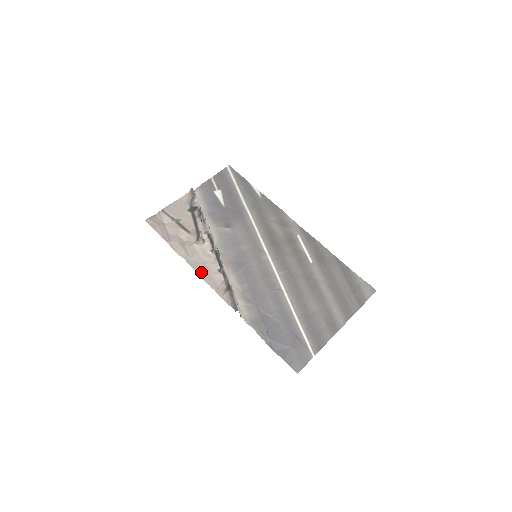
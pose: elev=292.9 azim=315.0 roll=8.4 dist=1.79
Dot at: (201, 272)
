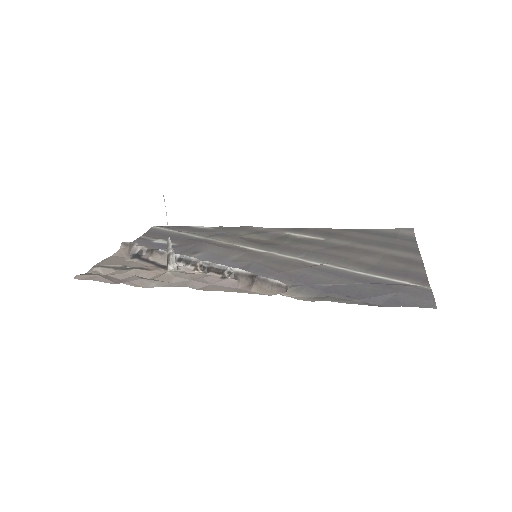
Dot at: (198, 287)
